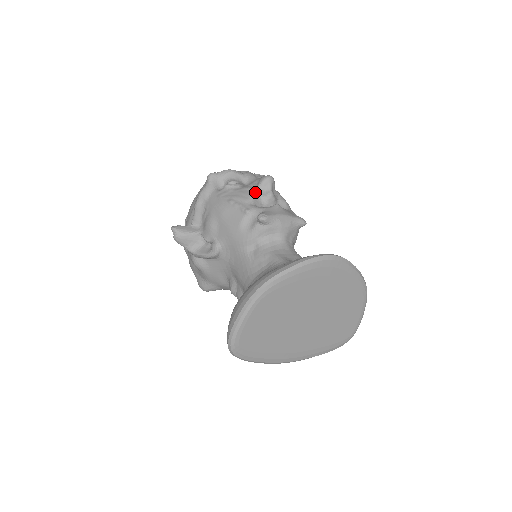
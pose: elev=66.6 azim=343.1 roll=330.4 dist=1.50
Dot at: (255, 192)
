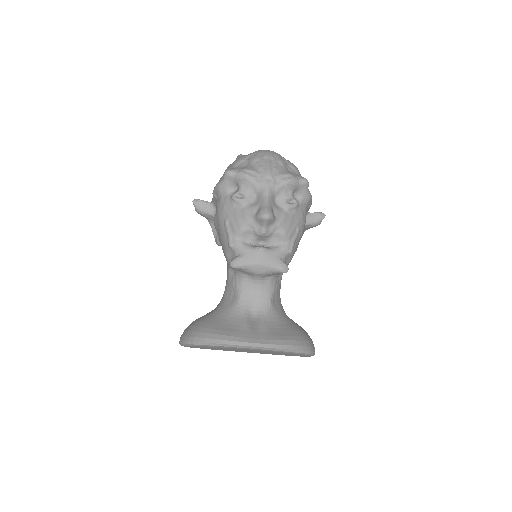
Dot at: (248, 224)
